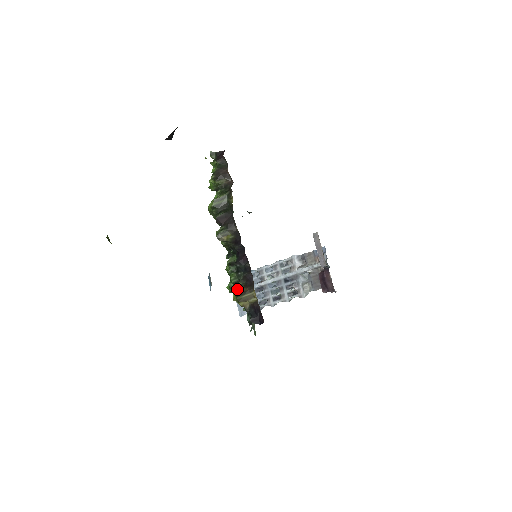
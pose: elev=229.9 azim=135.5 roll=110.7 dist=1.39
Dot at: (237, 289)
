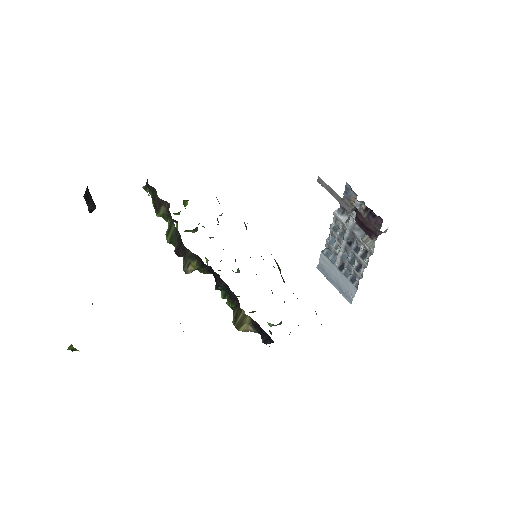
Dot at: occluded
